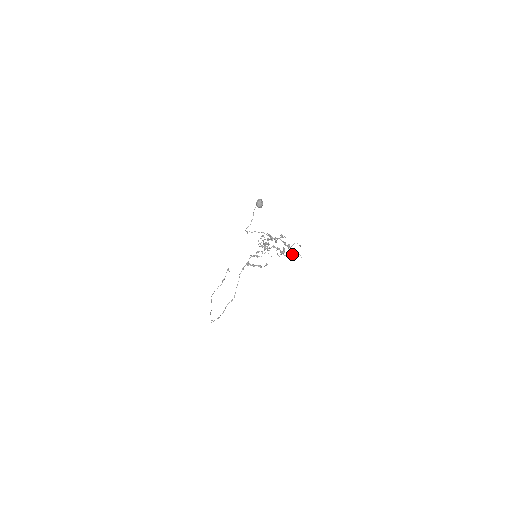
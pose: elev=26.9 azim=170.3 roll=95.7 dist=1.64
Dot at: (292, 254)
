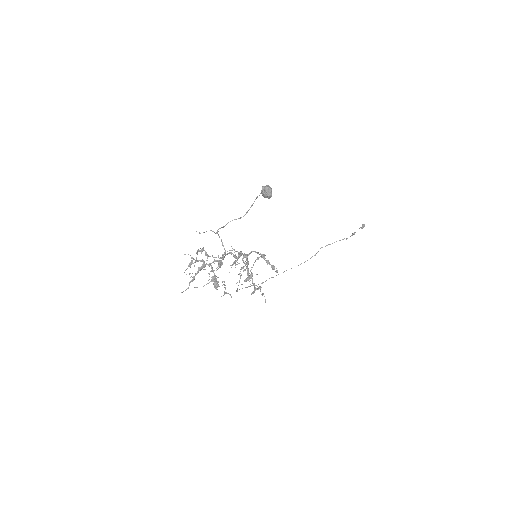
Dot at: (258, 288)
